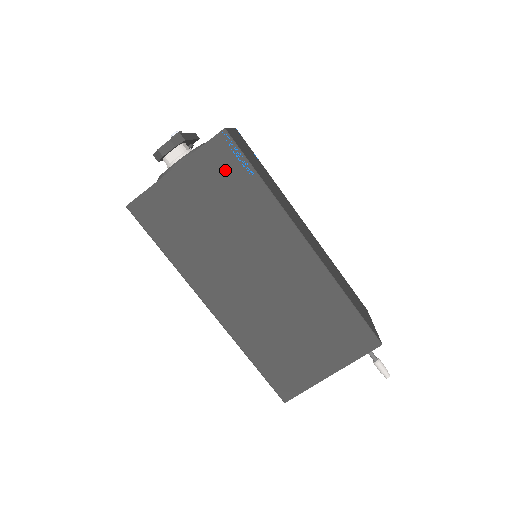
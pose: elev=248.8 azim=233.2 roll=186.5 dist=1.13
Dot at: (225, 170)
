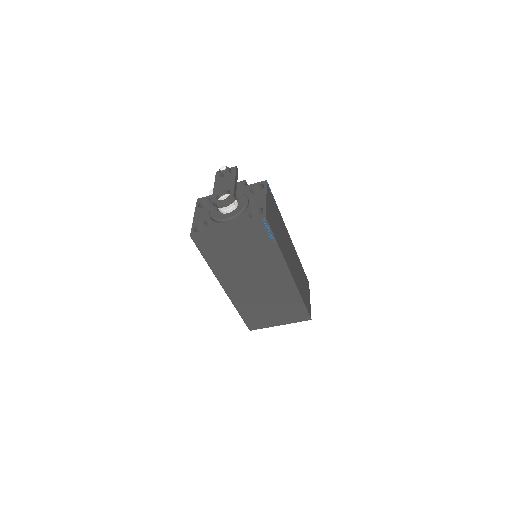
Dot at: (258, 235)
